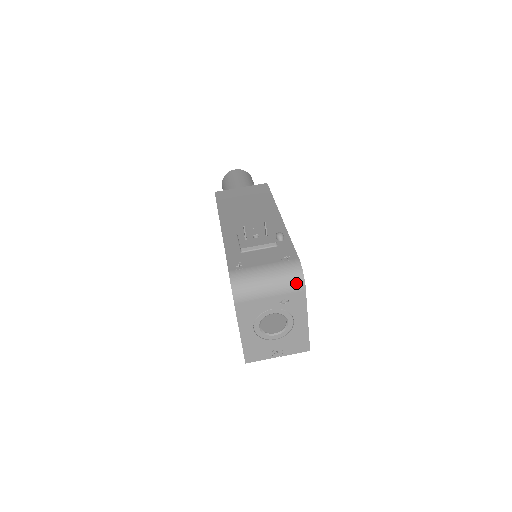
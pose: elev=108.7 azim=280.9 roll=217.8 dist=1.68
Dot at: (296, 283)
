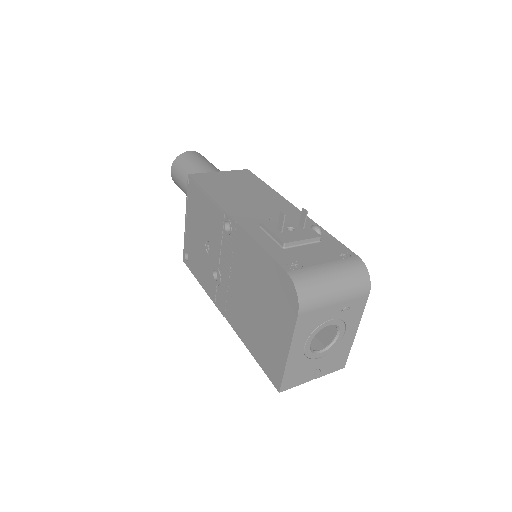
Dot at: (362, 286)
